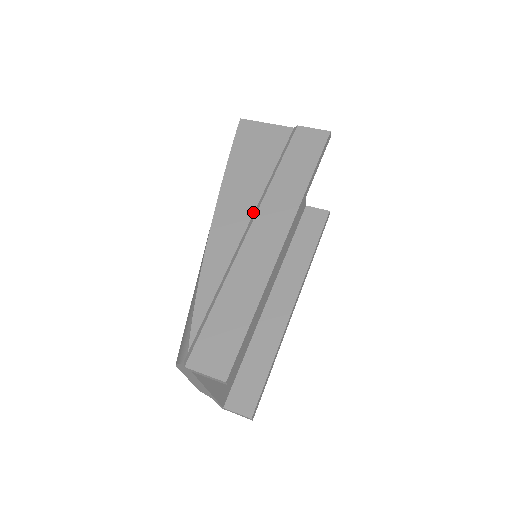
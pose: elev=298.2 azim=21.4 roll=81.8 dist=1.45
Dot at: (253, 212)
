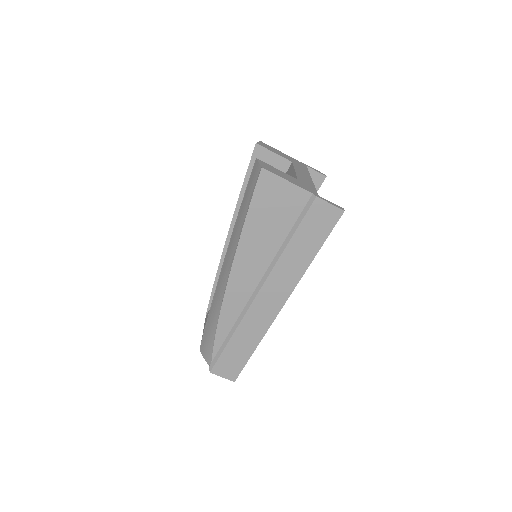
Dot at: (262, 277)
